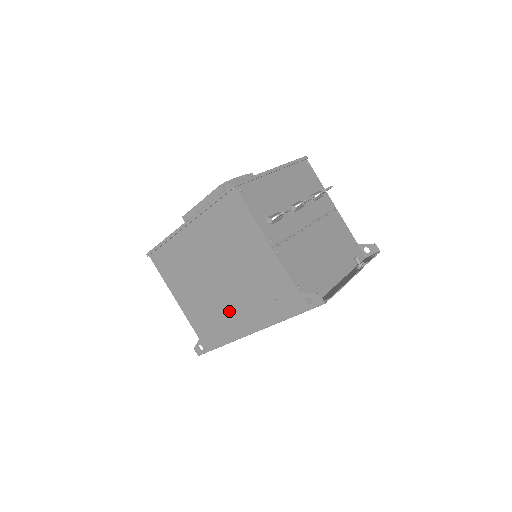
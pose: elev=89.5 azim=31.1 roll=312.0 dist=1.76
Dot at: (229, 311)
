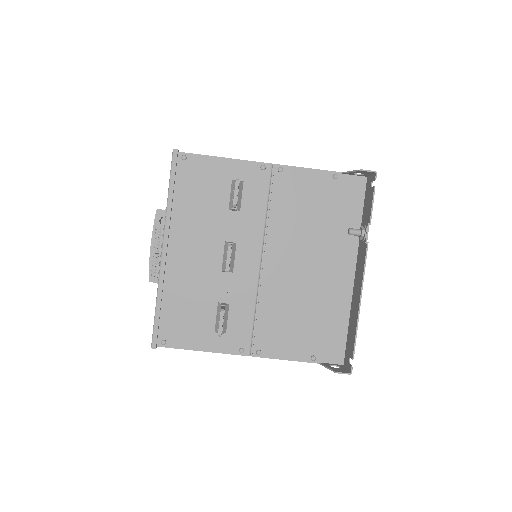
Dot at: occluded
